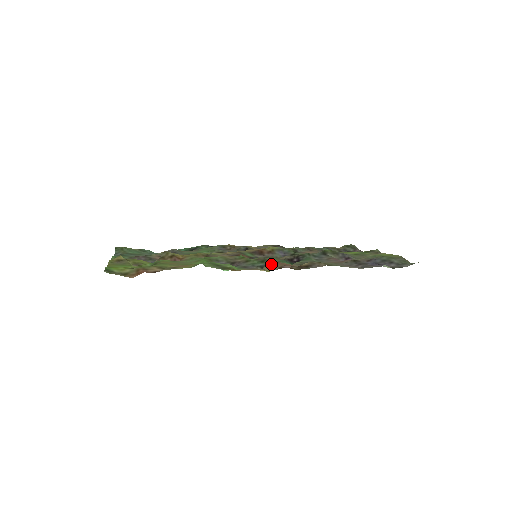
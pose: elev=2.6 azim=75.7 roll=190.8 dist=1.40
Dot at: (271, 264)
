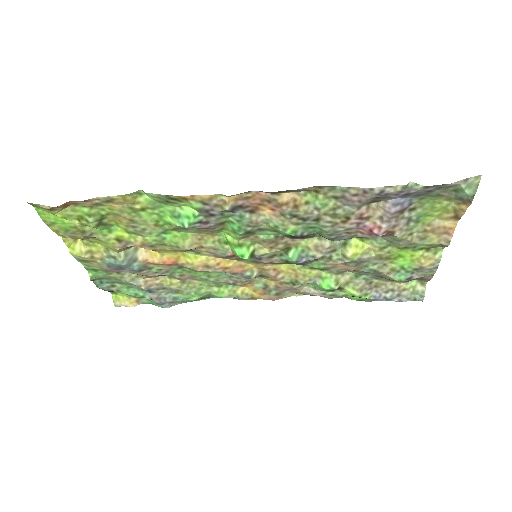
Dot at: (243, 206)
